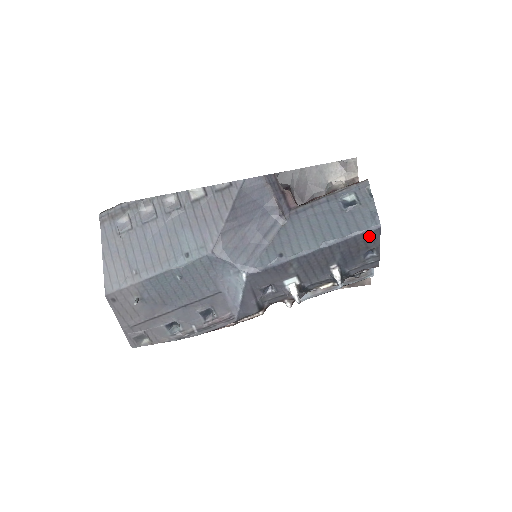
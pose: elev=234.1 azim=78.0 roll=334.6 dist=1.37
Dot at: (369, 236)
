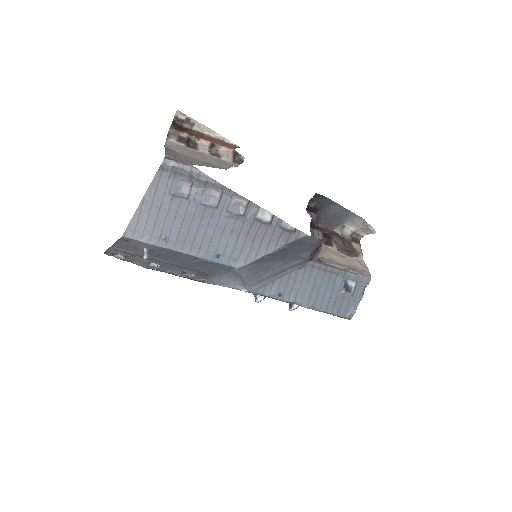
Dot at: occluded
